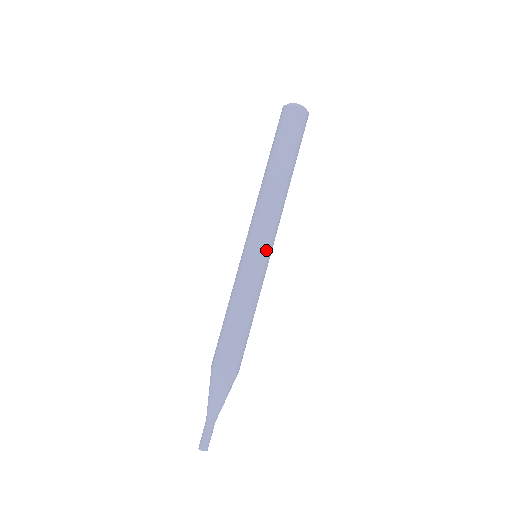
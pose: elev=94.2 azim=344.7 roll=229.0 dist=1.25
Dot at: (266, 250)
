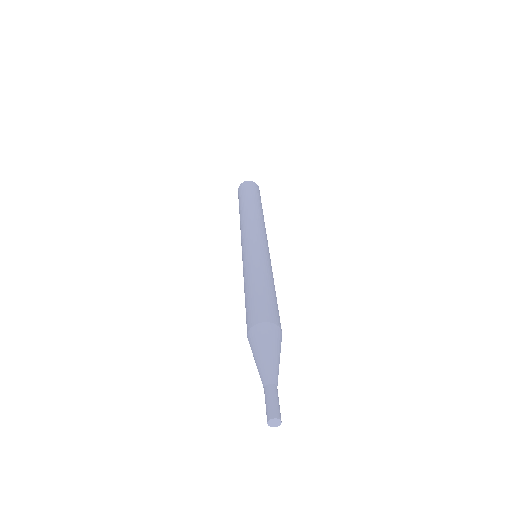
Dot at: (267, 245)
